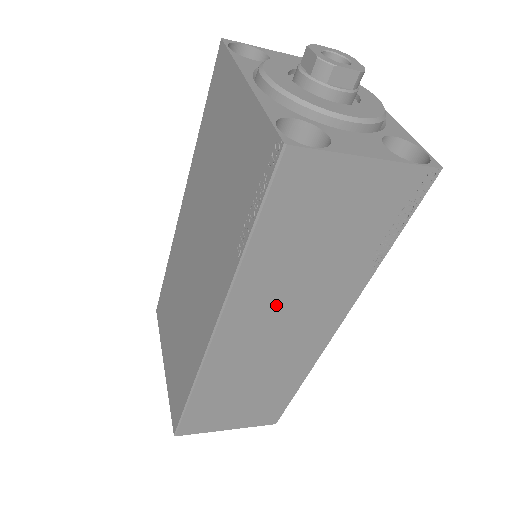
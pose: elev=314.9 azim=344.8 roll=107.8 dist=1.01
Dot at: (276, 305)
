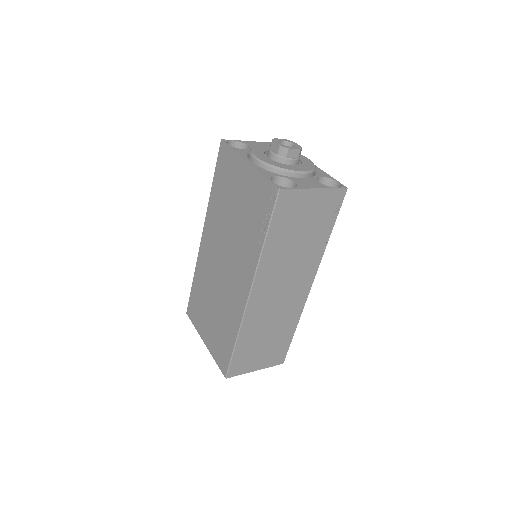
Dot at: (280, 274)
